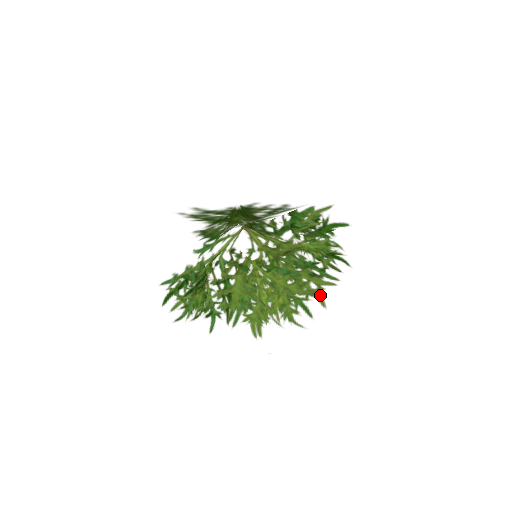
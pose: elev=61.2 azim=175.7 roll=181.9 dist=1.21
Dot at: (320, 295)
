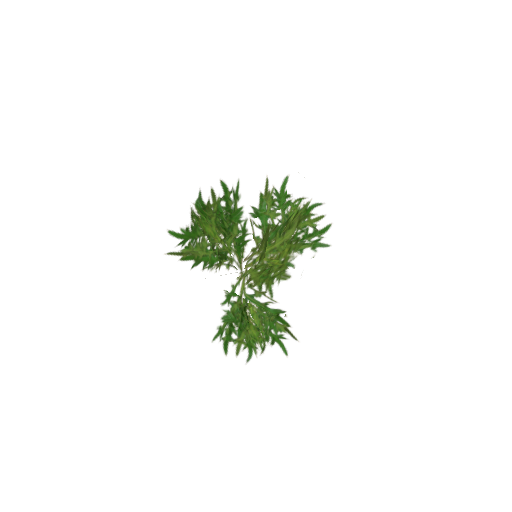
Dot at: (301, 214)
